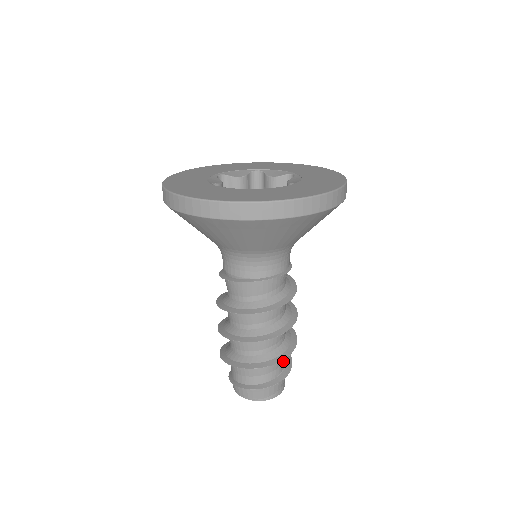
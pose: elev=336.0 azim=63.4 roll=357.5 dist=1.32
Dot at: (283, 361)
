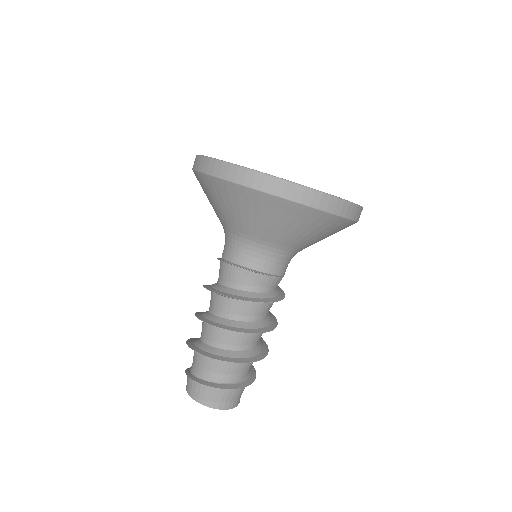
Dot at: (229, 374)
